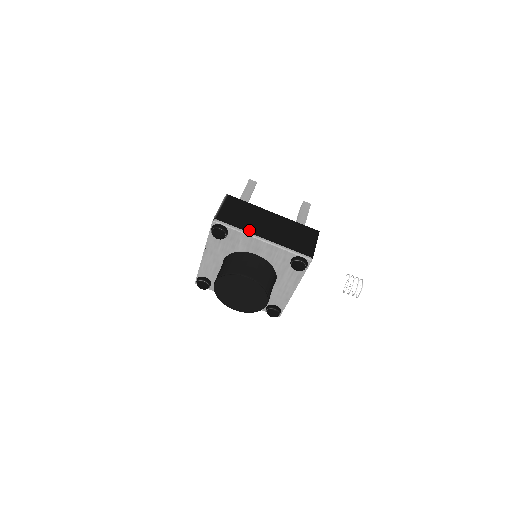
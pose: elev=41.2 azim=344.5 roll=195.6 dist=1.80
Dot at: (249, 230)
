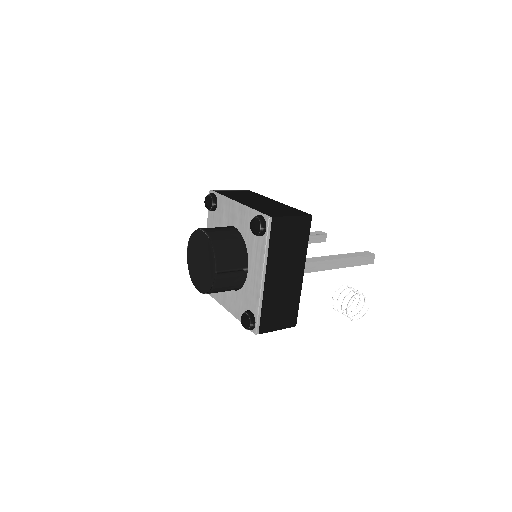
Dot at: (233, 198)
